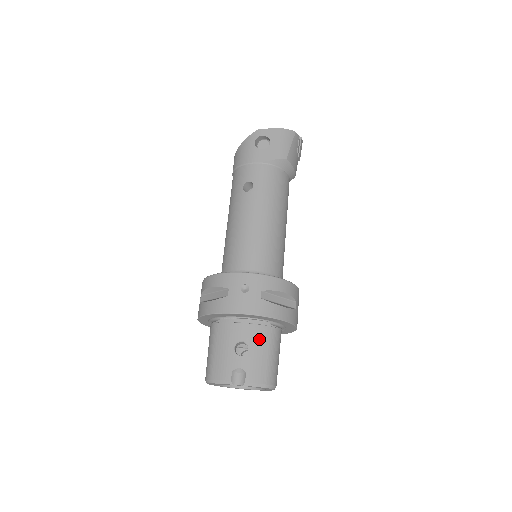
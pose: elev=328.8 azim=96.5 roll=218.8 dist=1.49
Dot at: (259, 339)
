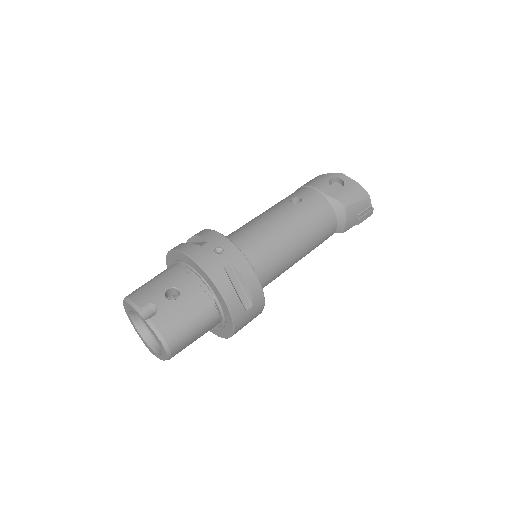
Dot at: (193, 300)
